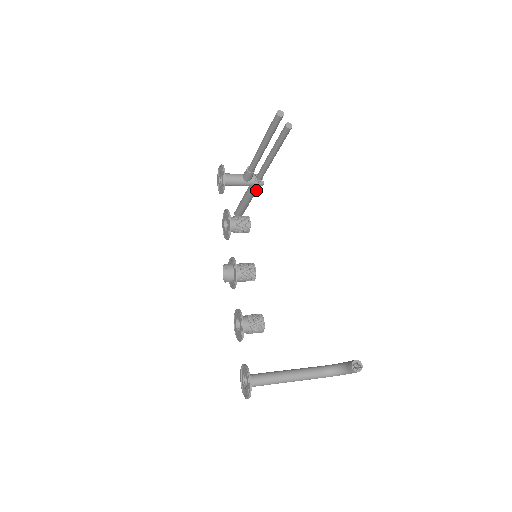
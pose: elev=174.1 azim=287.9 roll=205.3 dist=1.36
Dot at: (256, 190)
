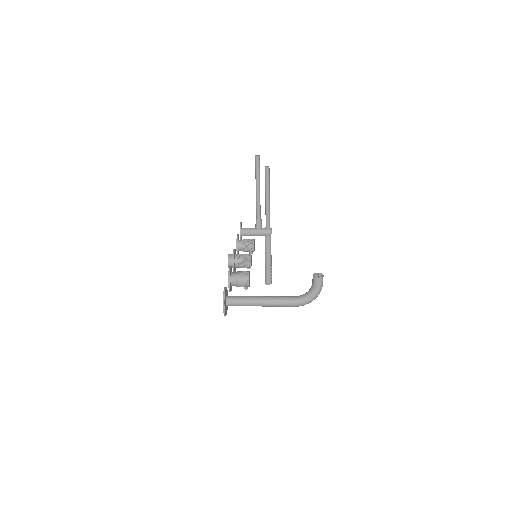
Dot at: (269, 242)
